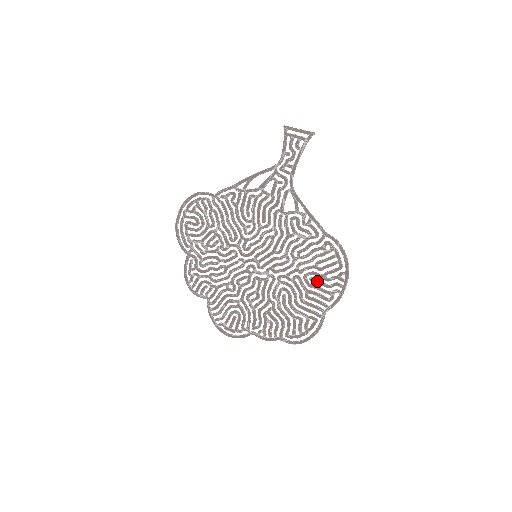
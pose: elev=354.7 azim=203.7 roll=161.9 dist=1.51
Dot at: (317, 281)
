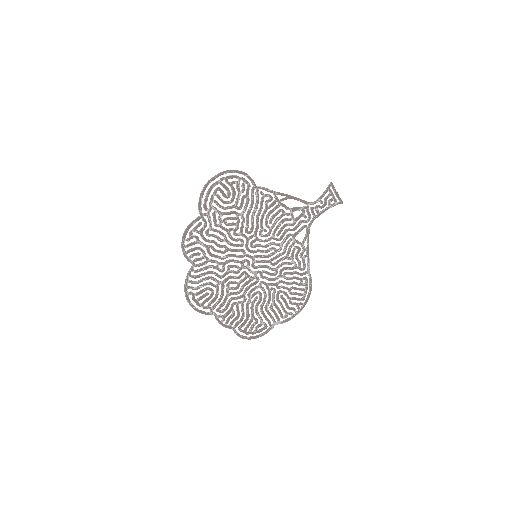
Dot at: (285, 300)
